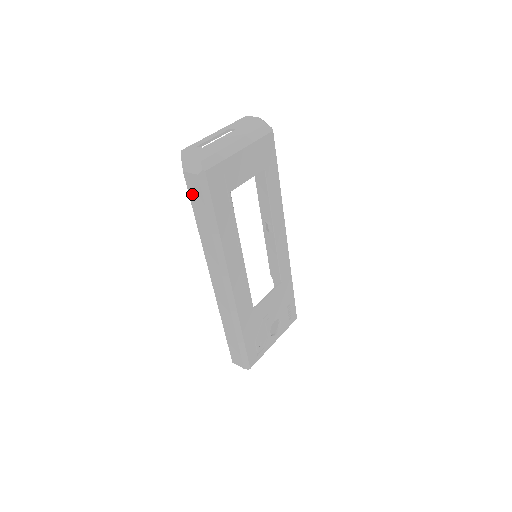
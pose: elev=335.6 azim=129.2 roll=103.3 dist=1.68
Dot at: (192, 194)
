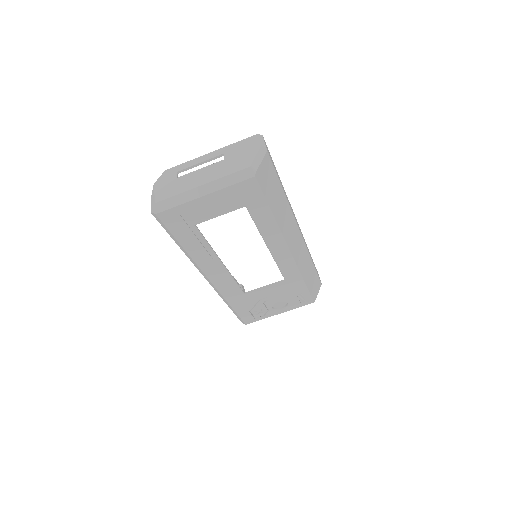
Dot at: occluded
